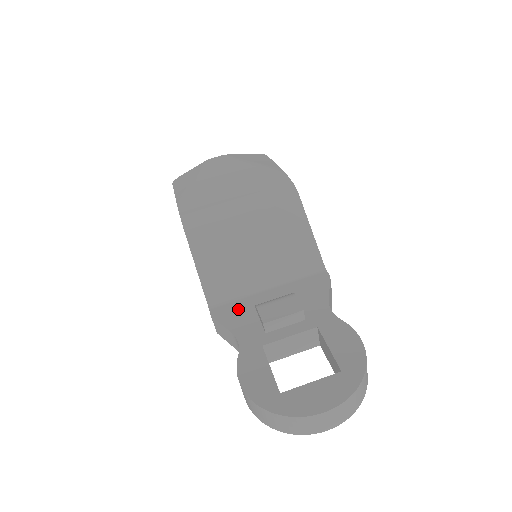
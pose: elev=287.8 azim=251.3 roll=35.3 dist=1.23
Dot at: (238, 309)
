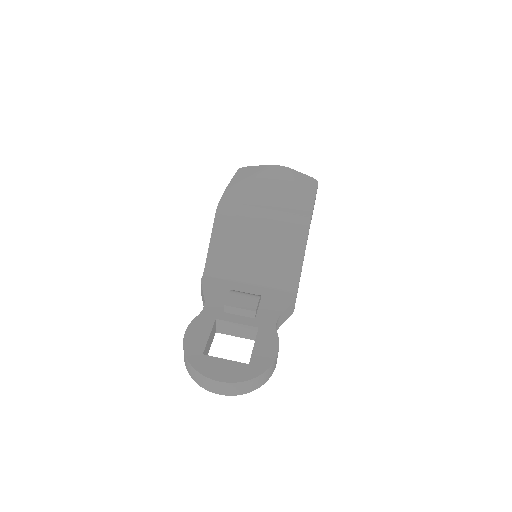
Dot at: (220, 286)
